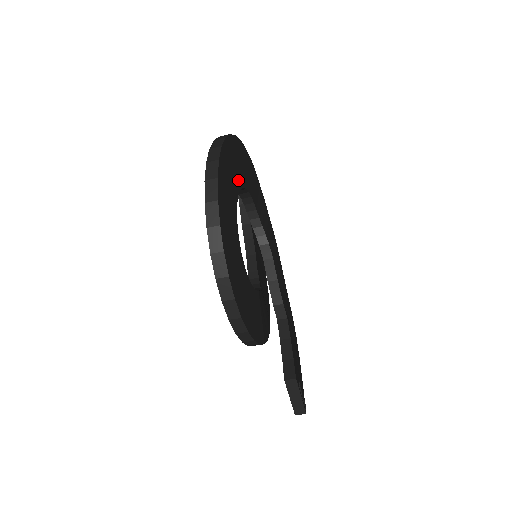
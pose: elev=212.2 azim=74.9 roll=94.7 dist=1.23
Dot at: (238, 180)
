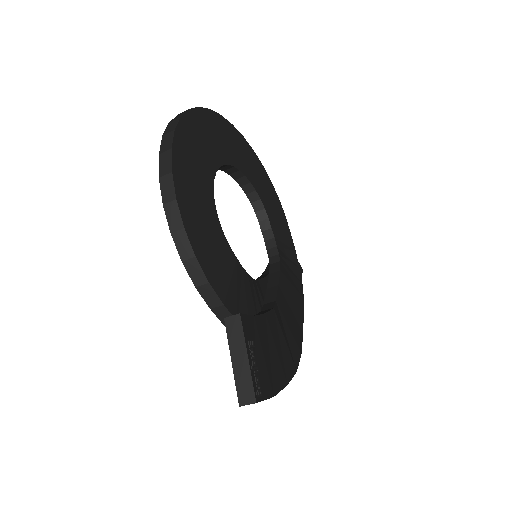
Dot at: (241, 165)
